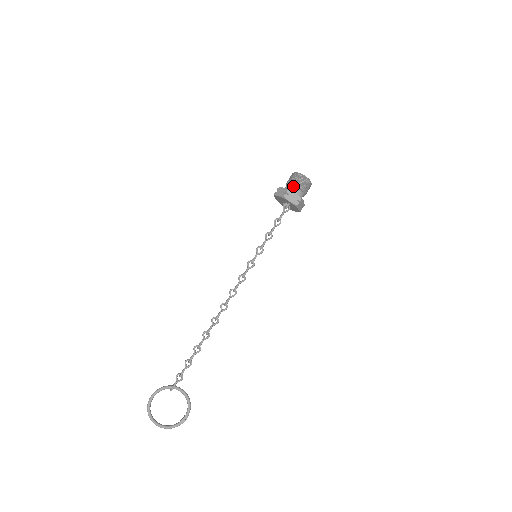
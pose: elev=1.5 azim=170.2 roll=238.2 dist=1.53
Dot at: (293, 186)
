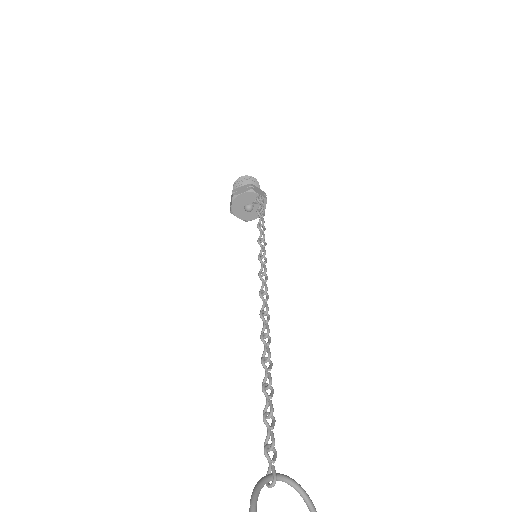
Dot at: occluded
